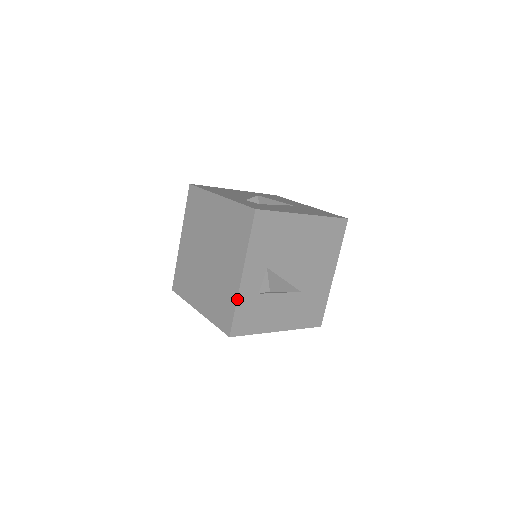
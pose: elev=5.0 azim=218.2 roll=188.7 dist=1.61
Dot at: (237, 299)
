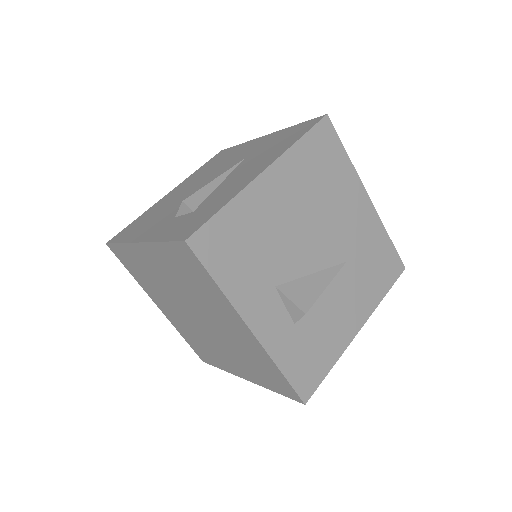
Dot at: (272, 360)
